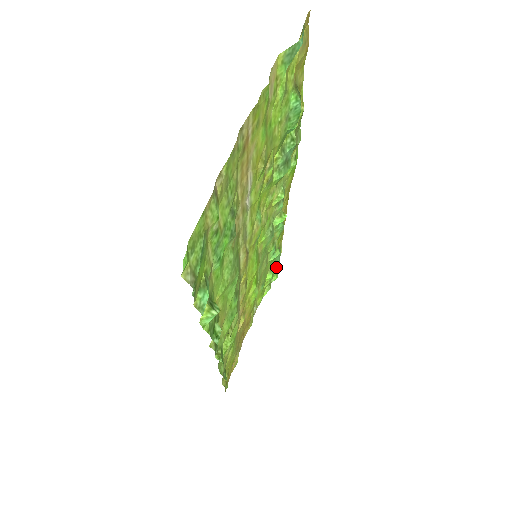
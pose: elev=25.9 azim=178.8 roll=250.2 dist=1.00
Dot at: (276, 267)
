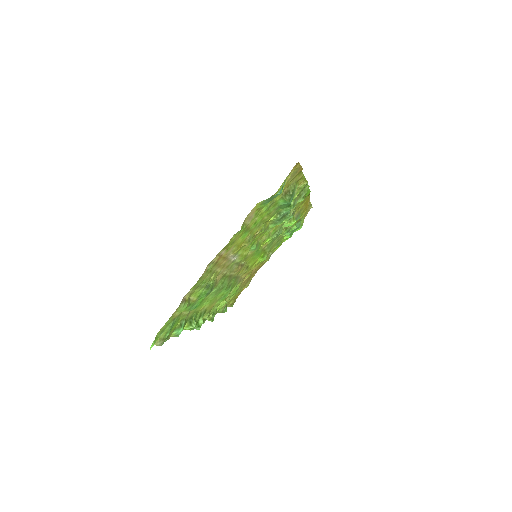
Dot at: occluded
